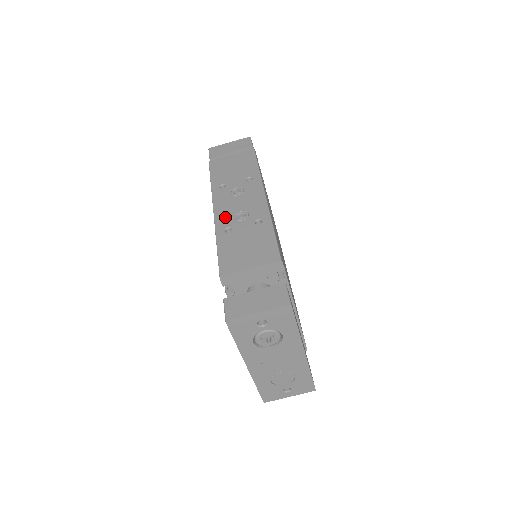
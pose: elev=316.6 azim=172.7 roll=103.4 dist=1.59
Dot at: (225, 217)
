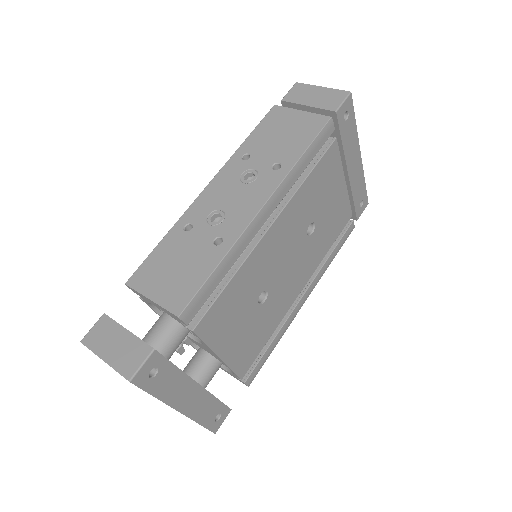
Dot at: (203, 206)
